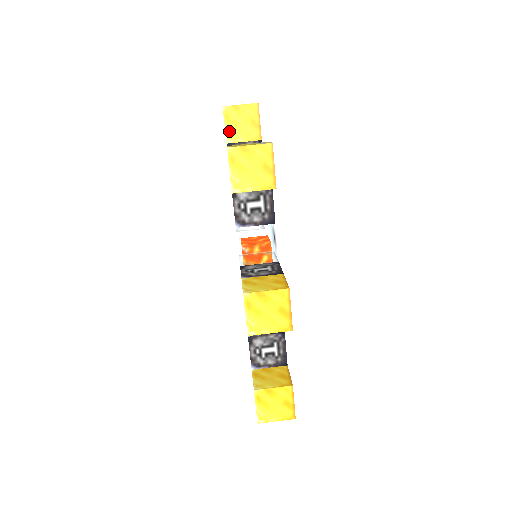
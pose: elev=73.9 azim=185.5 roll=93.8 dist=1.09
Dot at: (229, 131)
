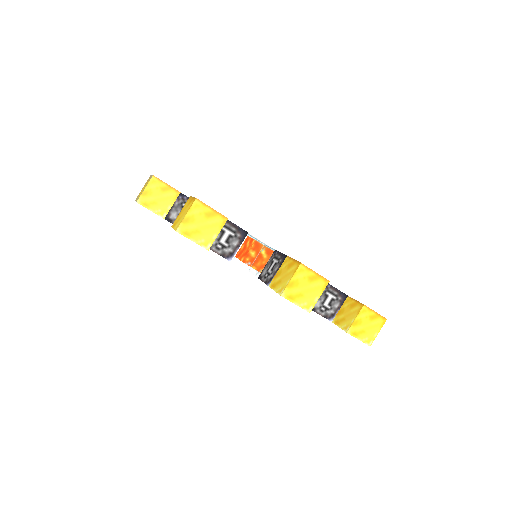
Dot at: (157, 211)
